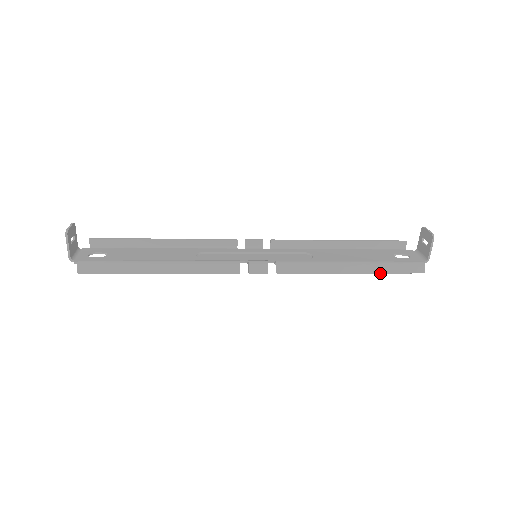
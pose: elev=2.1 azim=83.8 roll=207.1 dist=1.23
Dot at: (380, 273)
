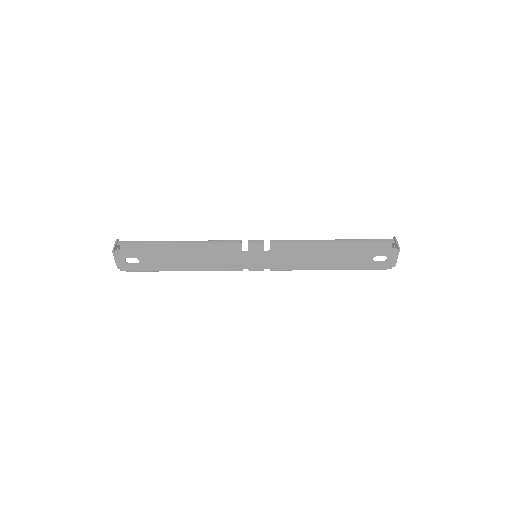
Dot at: (356, 242)
